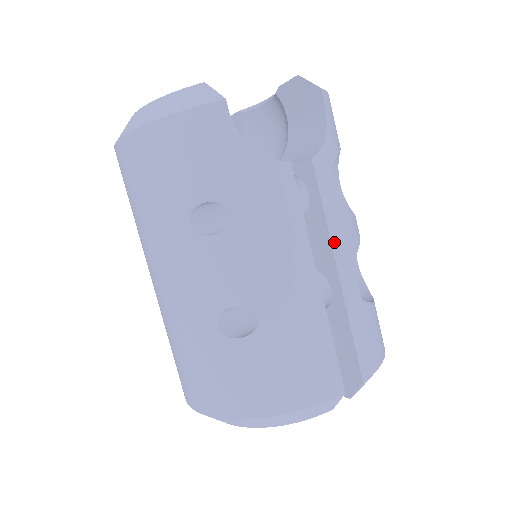
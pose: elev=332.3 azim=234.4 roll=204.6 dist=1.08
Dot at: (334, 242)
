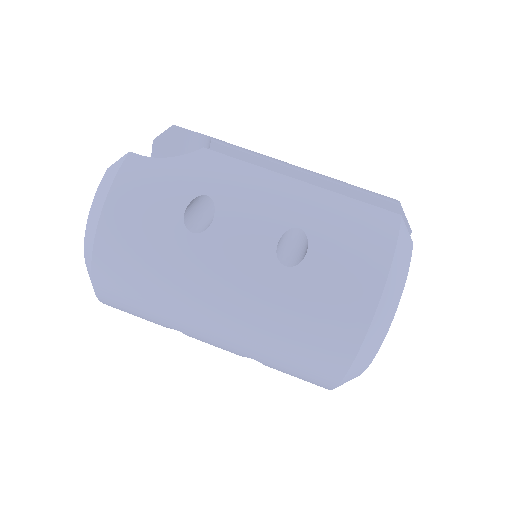
Dot at: (279, 163)
